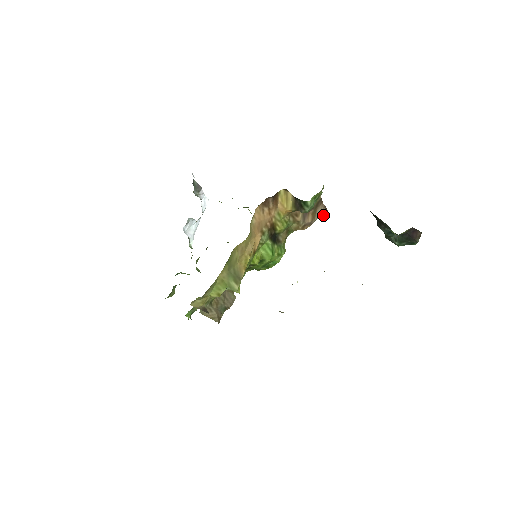
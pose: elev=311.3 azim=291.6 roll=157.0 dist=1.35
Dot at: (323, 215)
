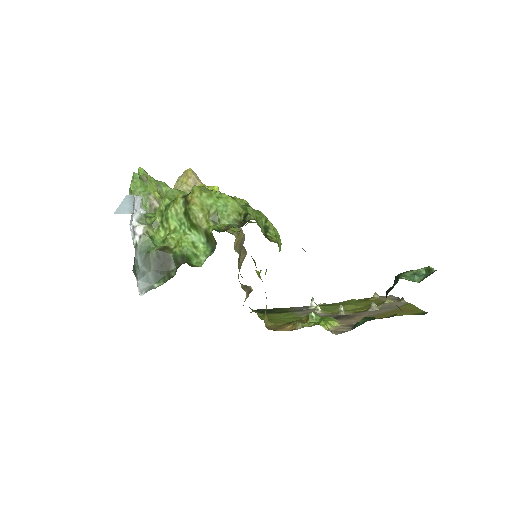
Dot at: occluded
